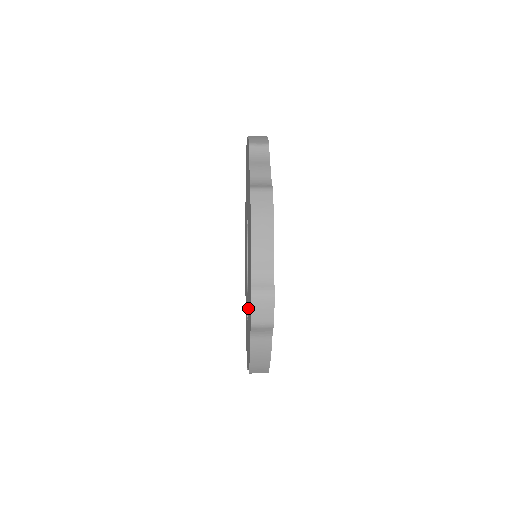
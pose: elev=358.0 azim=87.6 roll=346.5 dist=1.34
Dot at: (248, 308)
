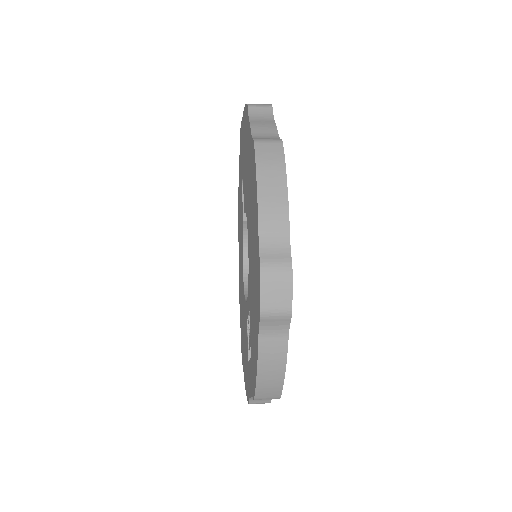
Dot at: (250, 312)
